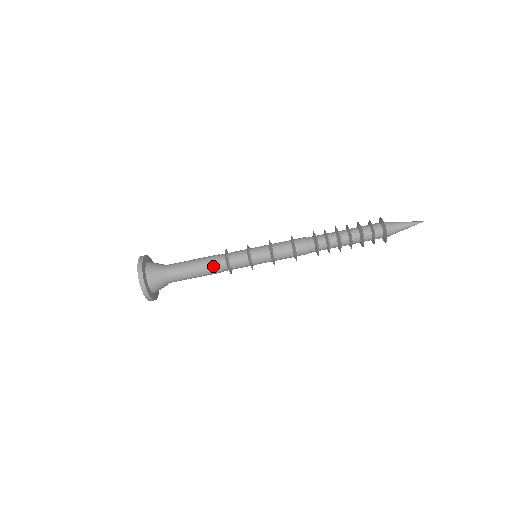
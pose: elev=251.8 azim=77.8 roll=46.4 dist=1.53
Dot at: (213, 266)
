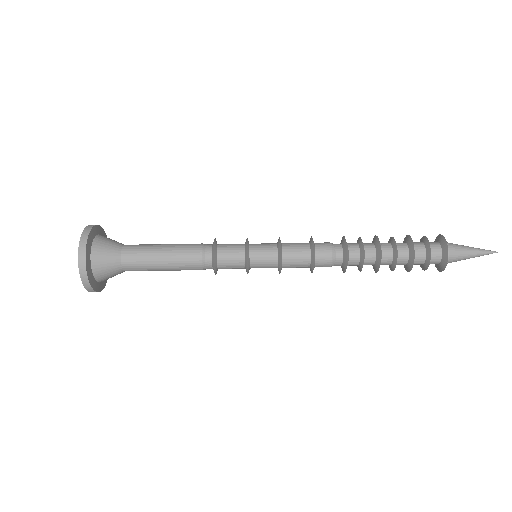
Dot at: (192, 250)
